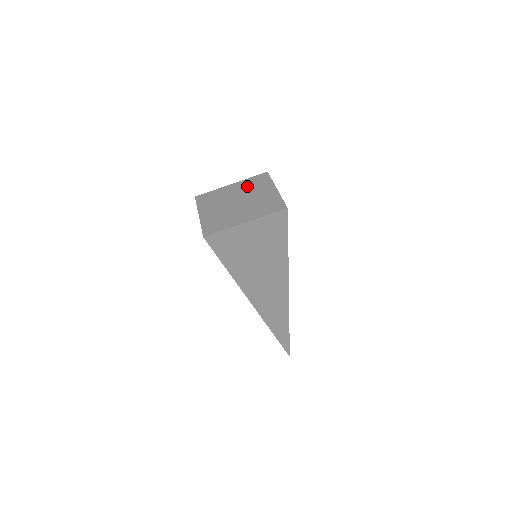
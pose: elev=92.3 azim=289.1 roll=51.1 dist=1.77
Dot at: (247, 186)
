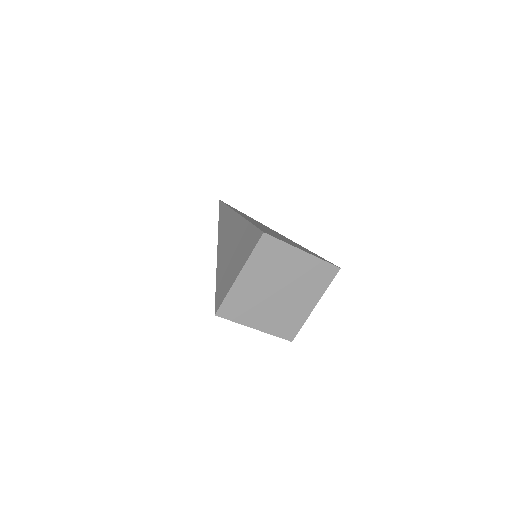
Dot at: (307, 274)
